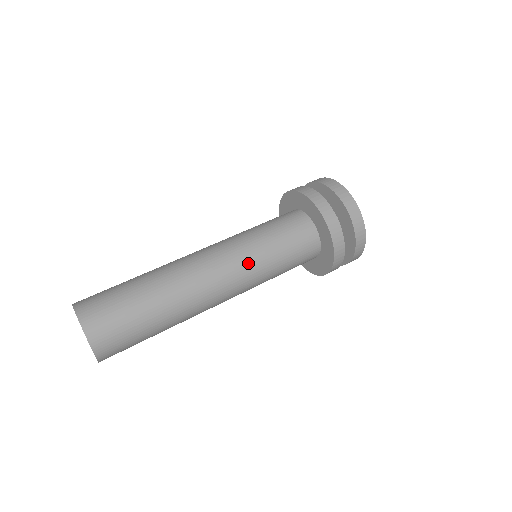
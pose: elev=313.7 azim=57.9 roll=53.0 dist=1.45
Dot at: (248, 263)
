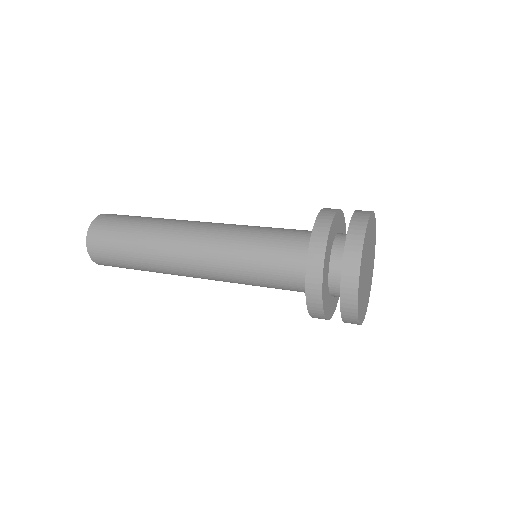
Dot at: (223, 265)
